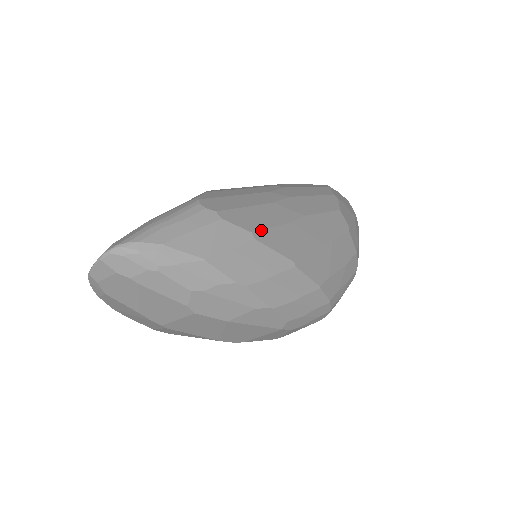
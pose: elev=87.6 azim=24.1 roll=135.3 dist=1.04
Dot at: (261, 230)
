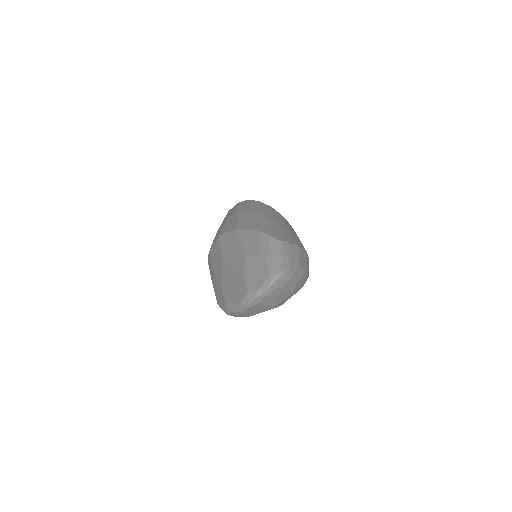
Dot at: (296, 242)
